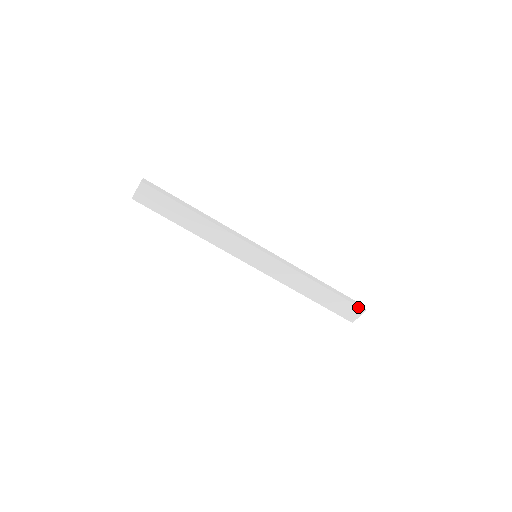
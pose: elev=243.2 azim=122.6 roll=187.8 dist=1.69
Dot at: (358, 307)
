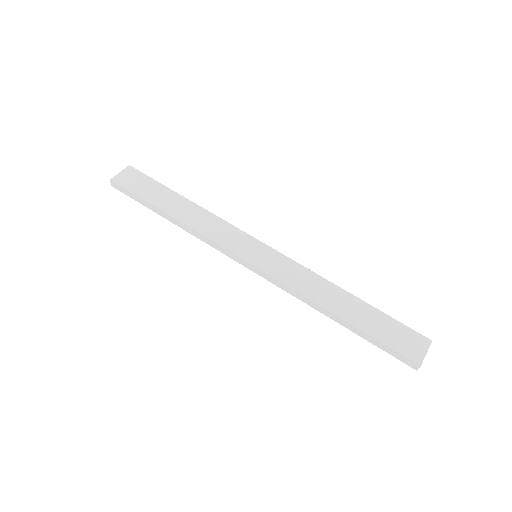
Dot at: (418, 334)
